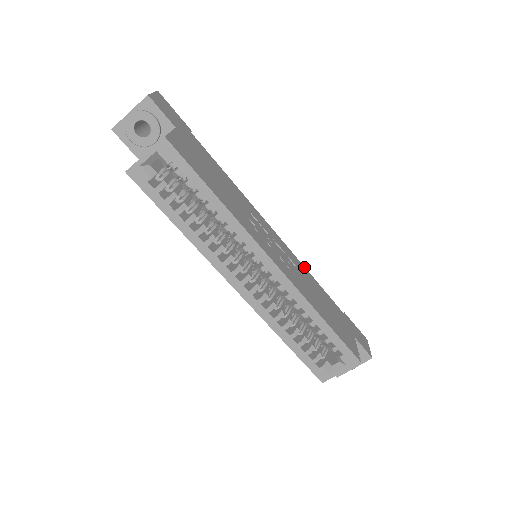
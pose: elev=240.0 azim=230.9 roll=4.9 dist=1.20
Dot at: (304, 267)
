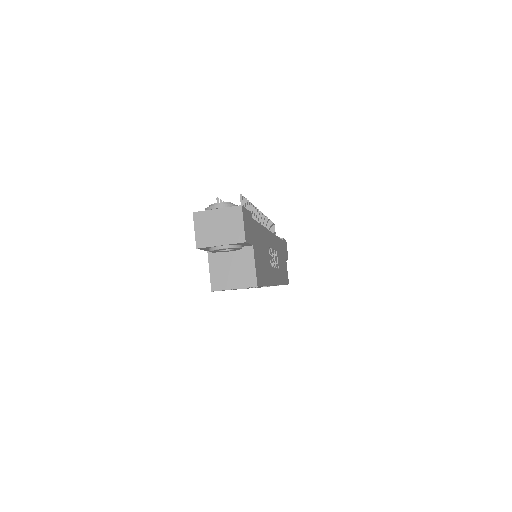
Dot at: occluded
